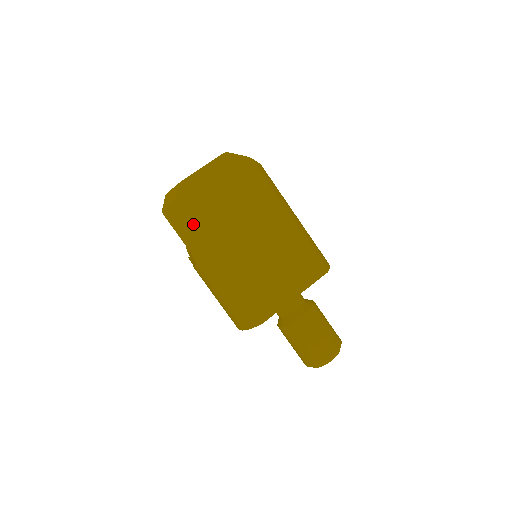
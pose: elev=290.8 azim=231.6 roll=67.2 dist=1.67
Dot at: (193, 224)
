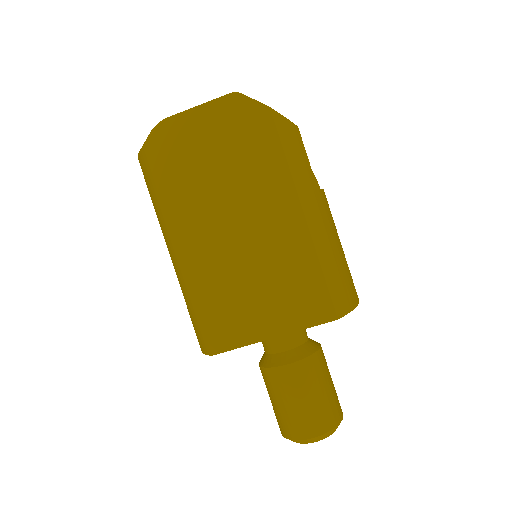
Dot at: (159, 186)
